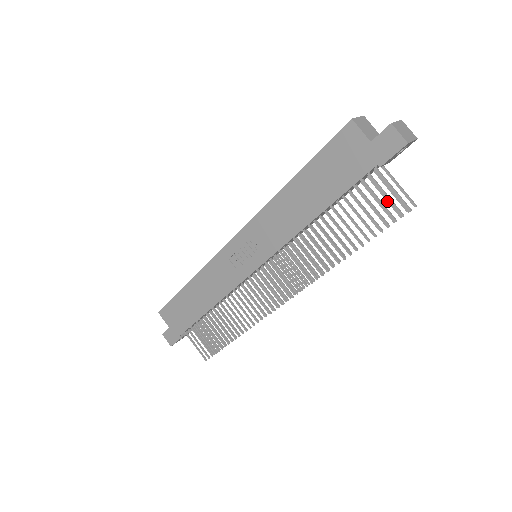
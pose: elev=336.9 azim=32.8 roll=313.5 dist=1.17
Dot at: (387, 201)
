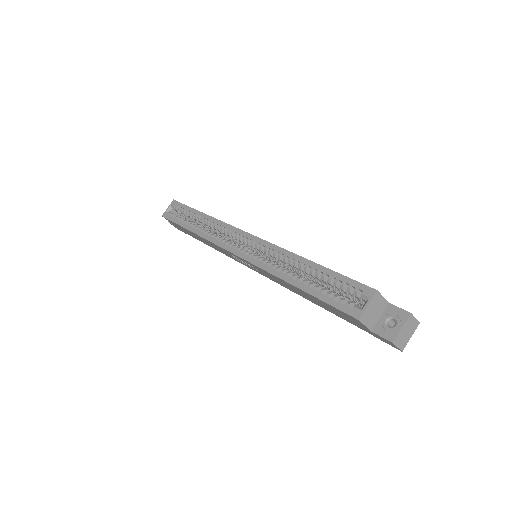
Dot at: occluded
